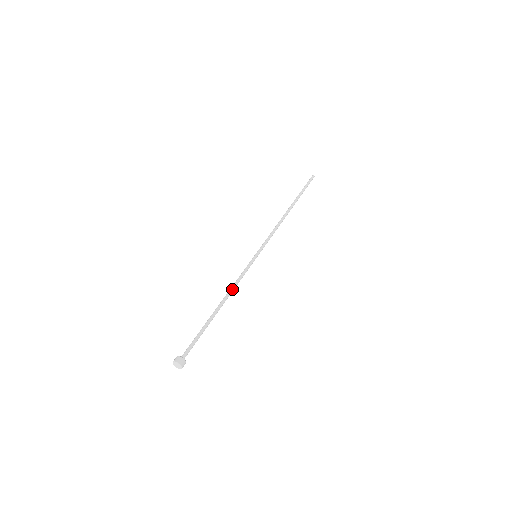
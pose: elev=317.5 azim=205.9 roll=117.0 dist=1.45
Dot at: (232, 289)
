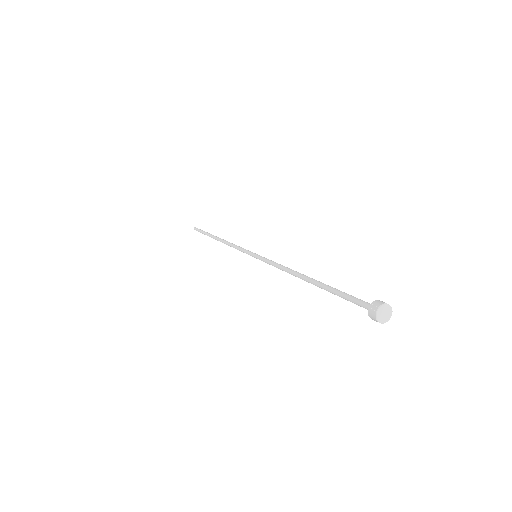
Dot at: (291, 270)
